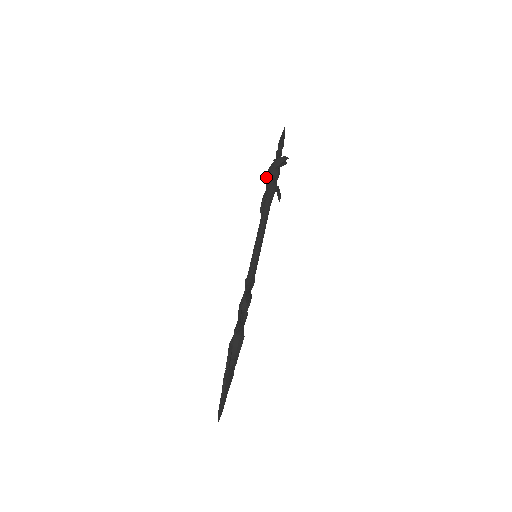
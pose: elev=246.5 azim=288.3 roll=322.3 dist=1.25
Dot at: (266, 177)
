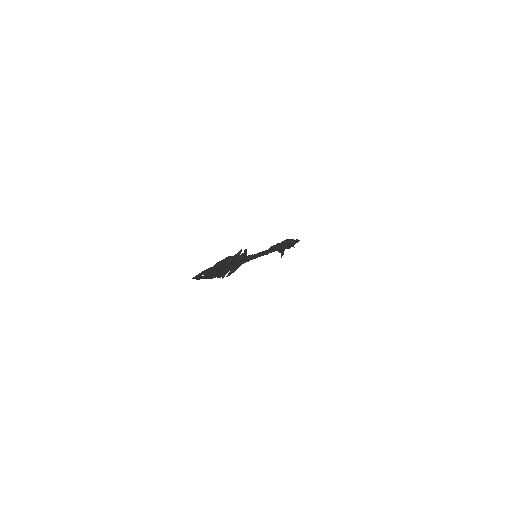
Dot at: occluded
